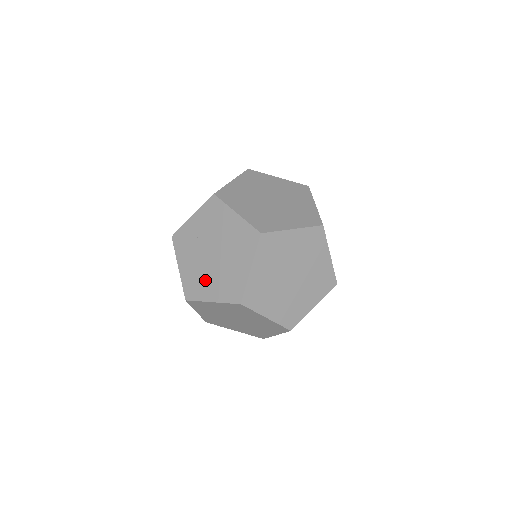
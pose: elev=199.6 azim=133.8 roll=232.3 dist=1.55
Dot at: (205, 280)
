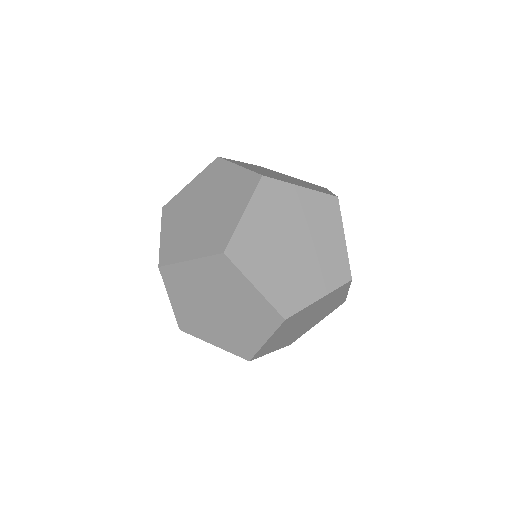
Dot at: occluded
